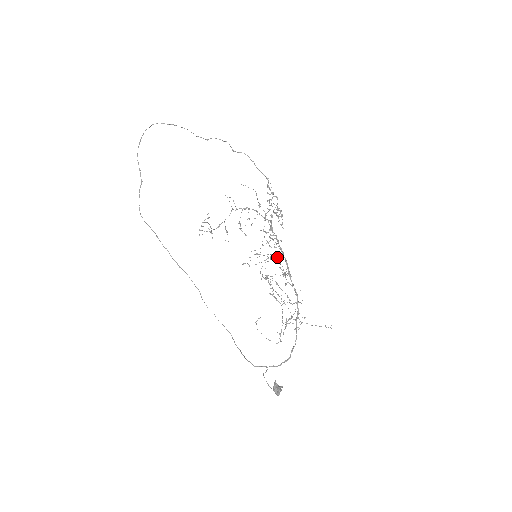
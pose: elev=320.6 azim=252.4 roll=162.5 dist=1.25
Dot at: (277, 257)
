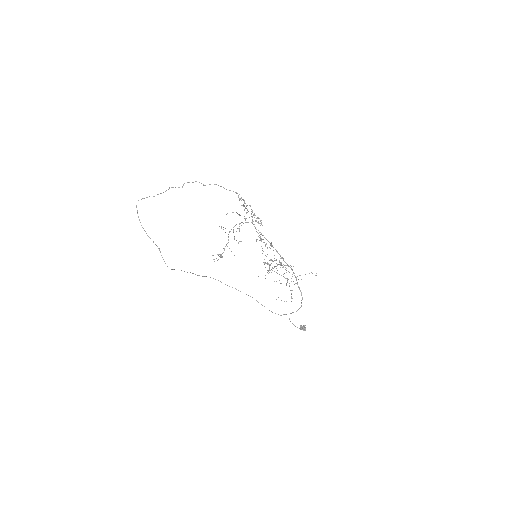
Dot at: (274, 258)
